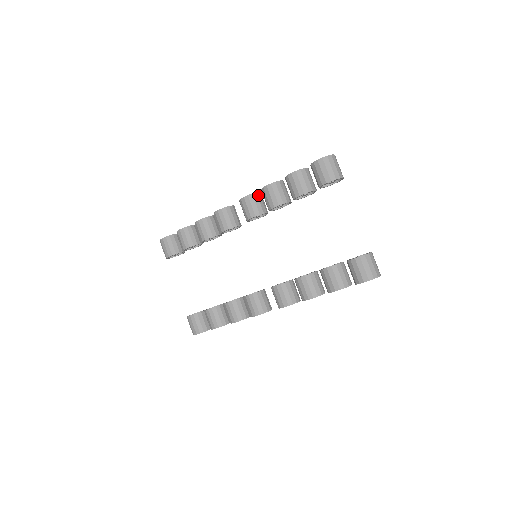
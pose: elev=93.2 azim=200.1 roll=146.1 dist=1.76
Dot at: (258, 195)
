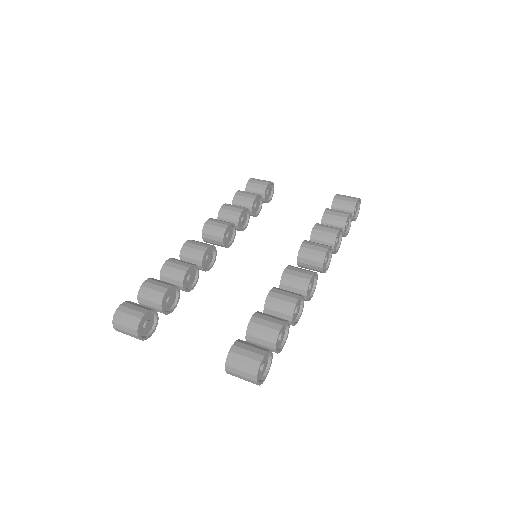
Dot at: occluded
